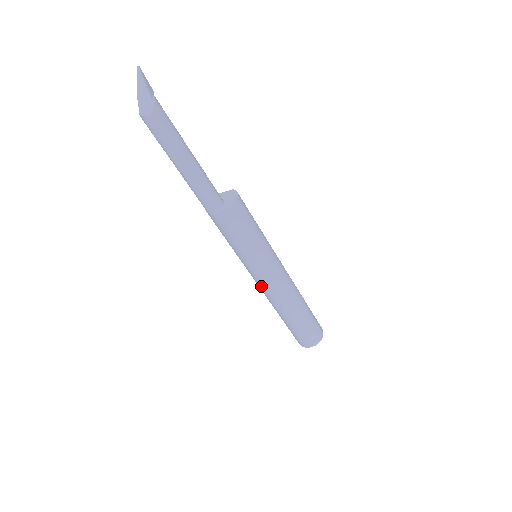
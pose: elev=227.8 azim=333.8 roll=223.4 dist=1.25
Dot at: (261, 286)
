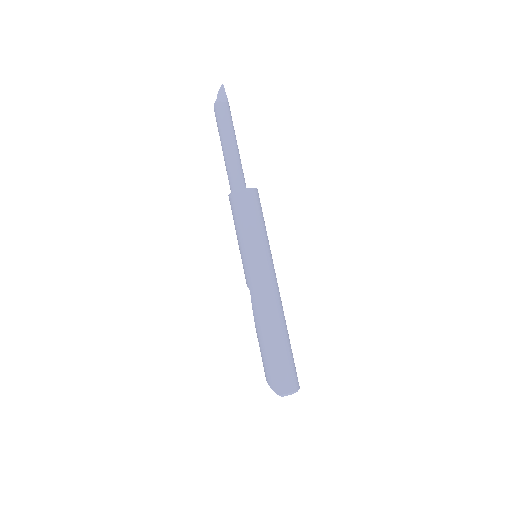
Dot at: (256, 284)
